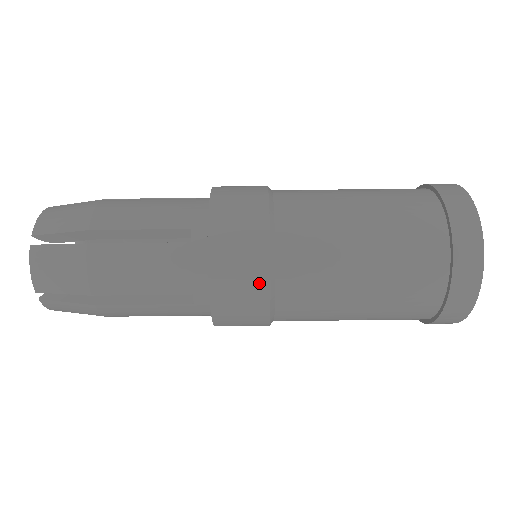
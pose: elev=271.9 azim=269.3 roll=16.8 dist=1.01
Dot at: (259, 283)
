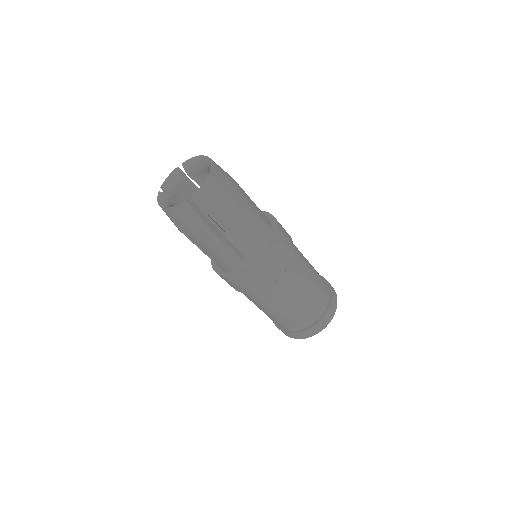
Dot at: (244, 290)
